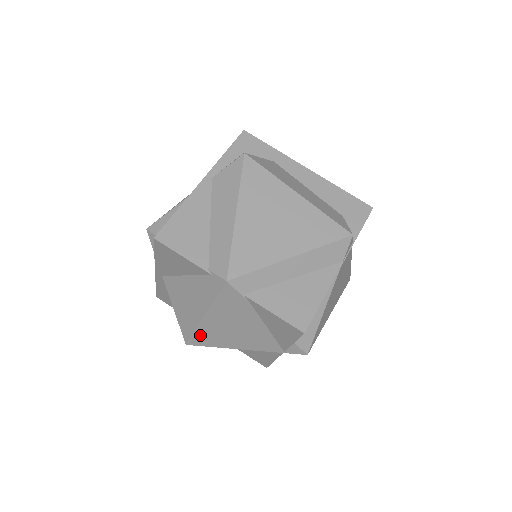
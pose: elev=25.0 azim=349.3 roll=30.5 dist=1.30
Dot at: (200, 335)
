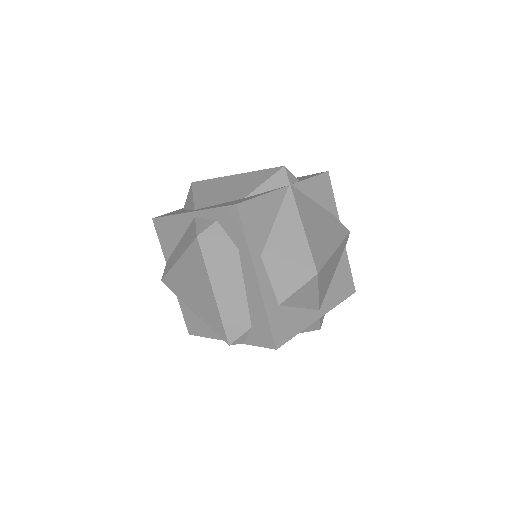
Dot at: occluded
